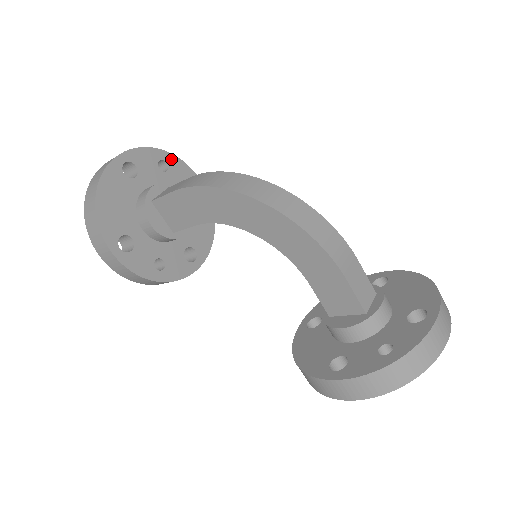
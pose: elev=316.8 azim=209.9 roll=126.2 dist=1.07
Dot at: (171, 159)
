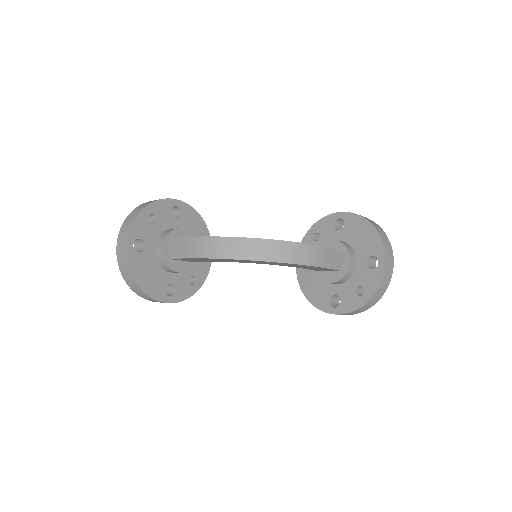
Dot at: (153, 208)
